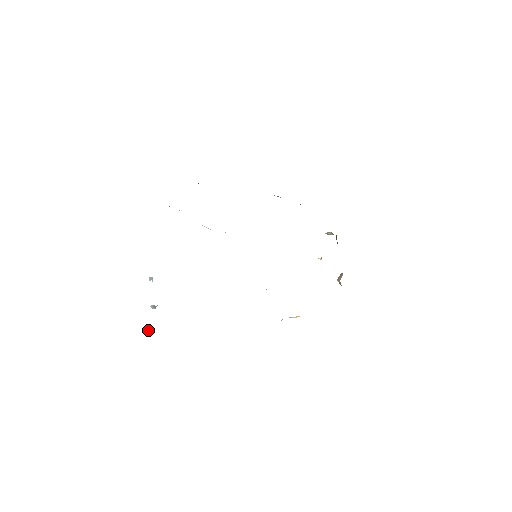
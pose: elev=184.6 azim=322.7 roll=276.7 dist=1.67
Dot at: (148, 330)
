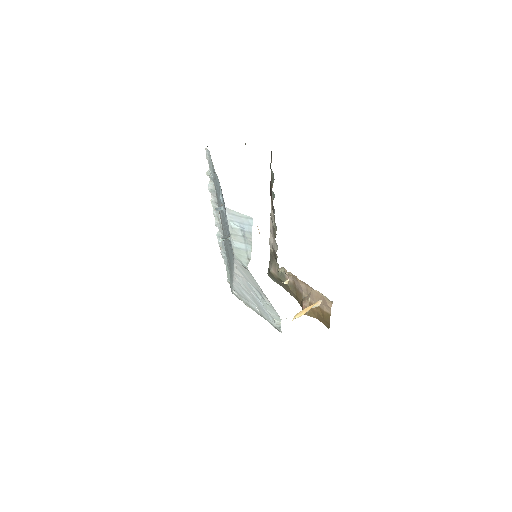
Dot at: (249, 232)
